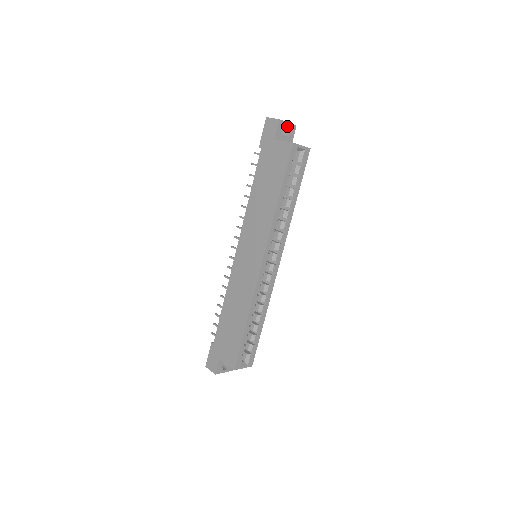
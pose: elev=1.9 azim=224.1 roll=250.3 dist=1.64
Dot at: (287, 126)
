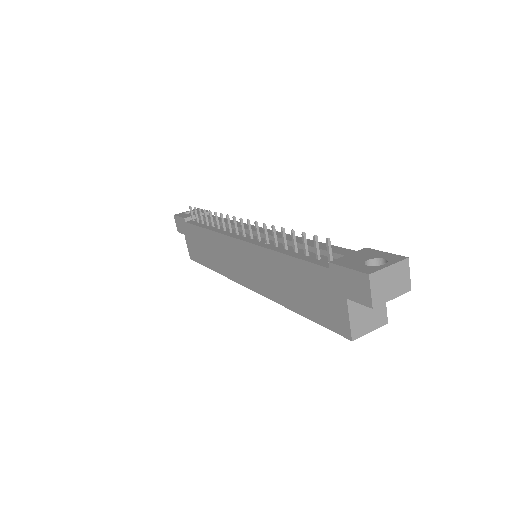
Dot at: (389, 294)
